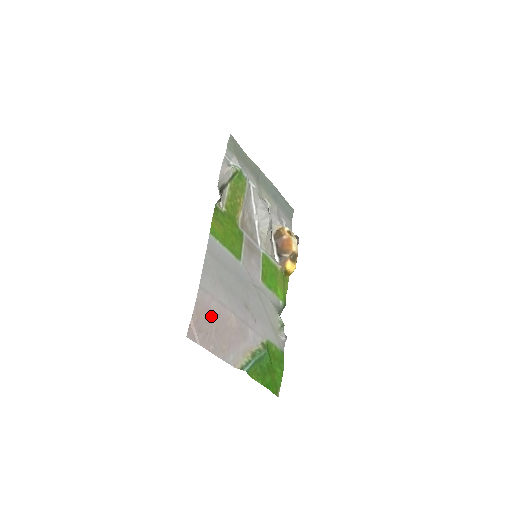
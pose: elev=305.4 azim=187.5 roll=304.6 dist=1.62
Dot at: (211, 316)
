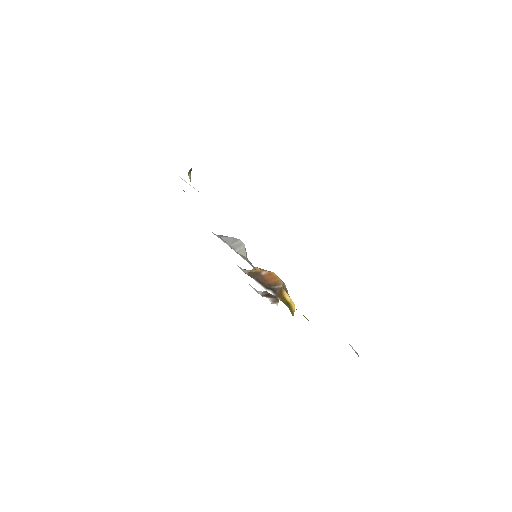
Dot at: occluded
